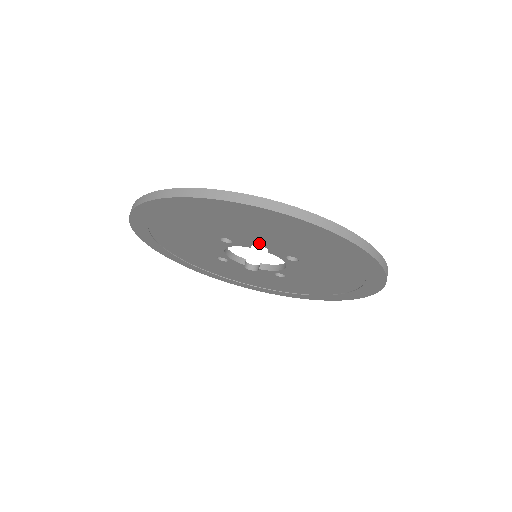
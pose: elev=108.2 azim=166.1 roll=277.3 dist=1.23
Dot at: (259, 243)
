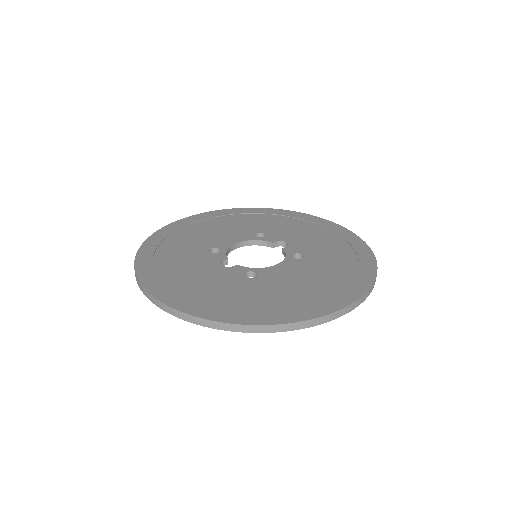
Dot at: occluded
